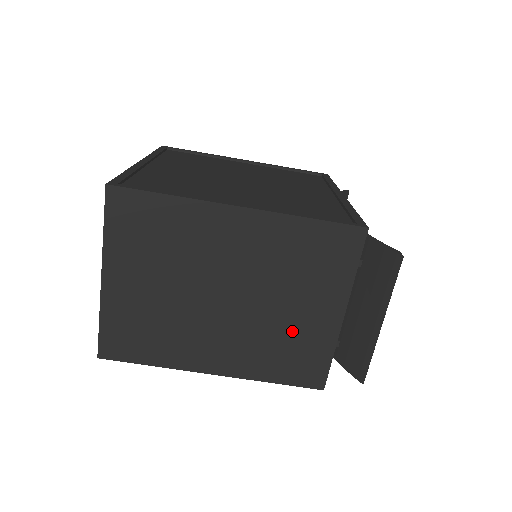
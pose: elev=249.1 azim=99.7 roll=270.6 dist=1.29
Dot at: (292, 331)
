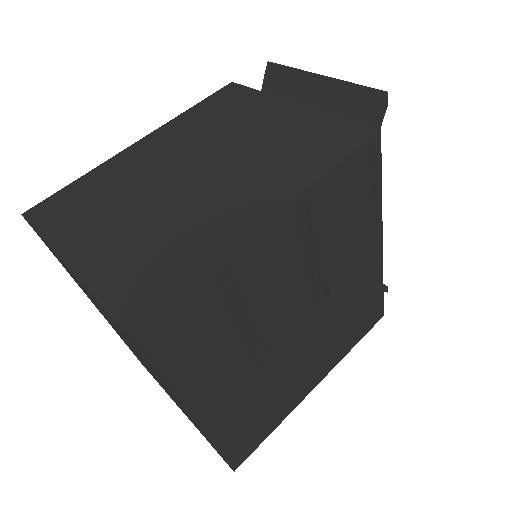
Dot at: (279, 138)
